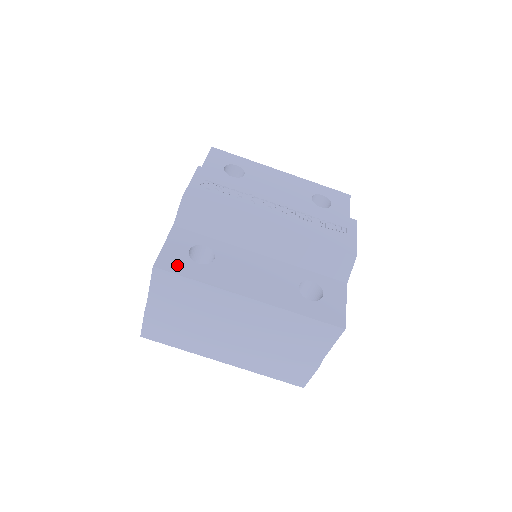
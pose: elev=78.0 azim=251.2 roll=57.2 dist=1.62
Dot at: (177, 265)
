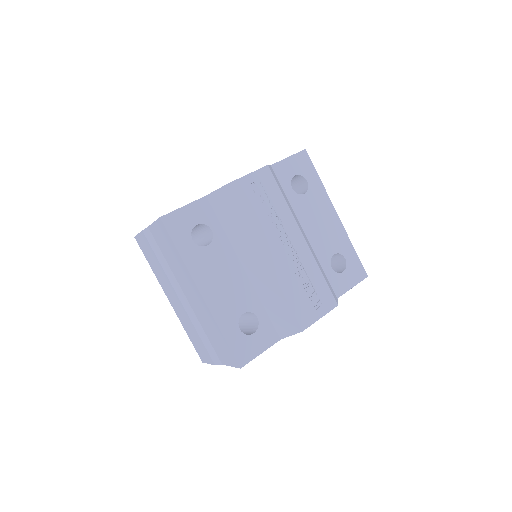
Dot at: (177, 229)
